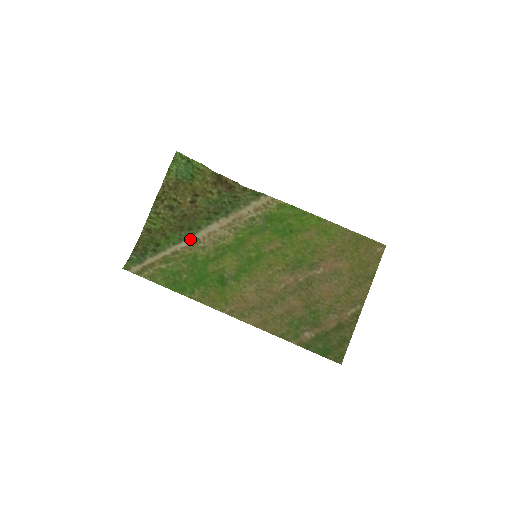
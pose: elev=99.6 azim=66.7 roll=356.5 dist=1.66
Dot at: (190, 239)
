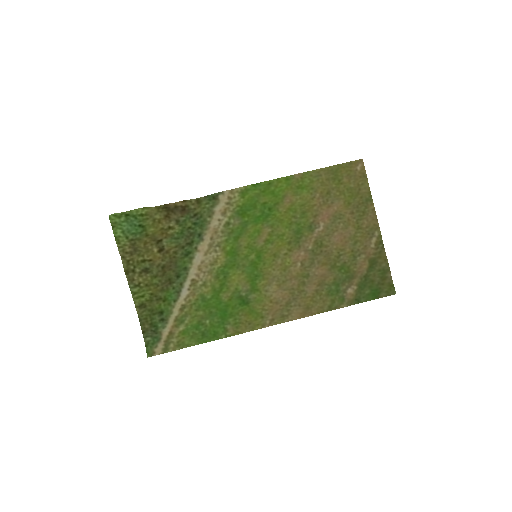
Dot at: (186, 286)
